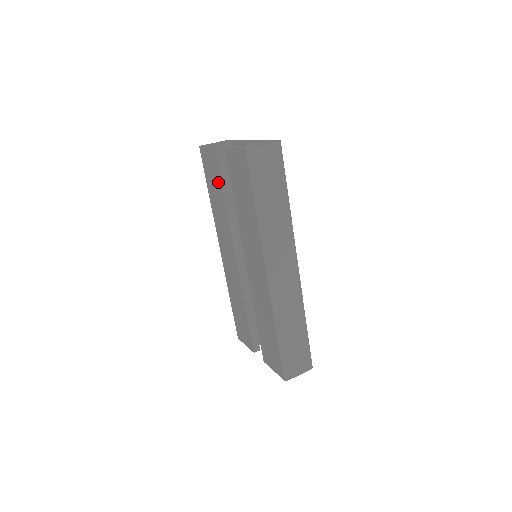
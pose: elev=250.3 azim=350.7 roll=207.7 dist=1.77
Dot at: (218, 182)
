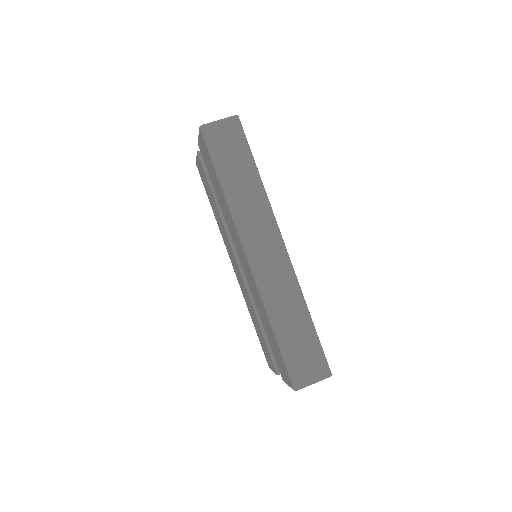
Dot at: (208, 187)
